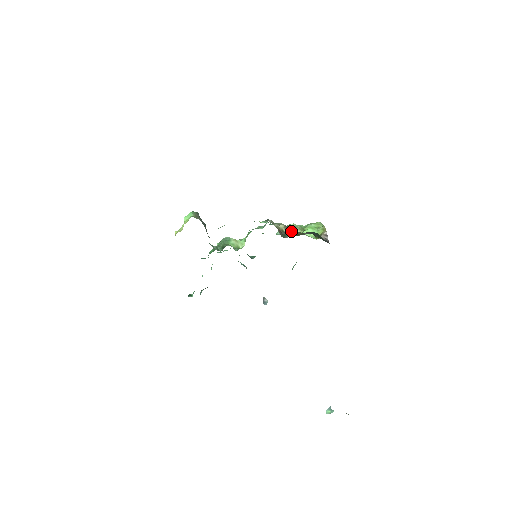
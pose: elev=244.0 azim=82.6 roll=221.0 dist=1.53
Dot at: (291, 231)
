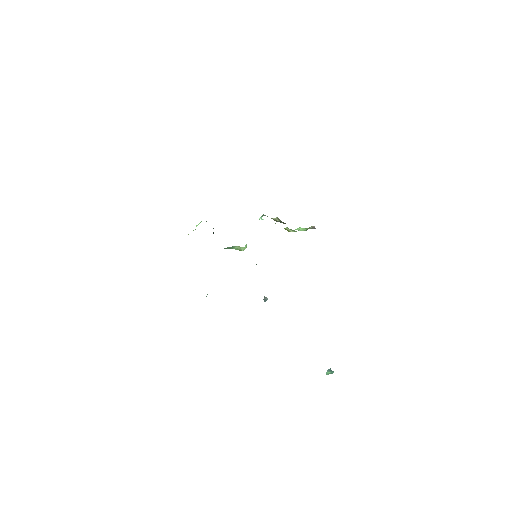
Dot at: occluded
